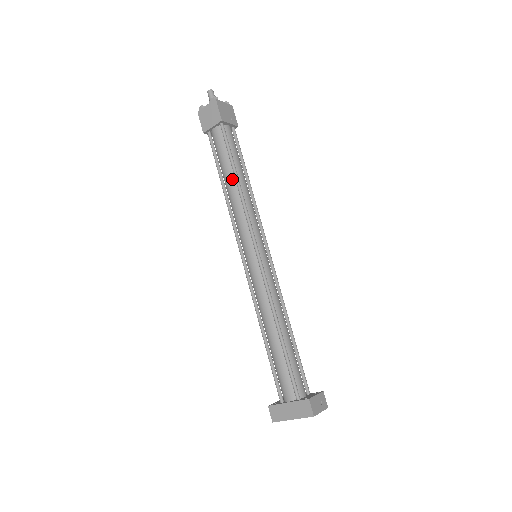
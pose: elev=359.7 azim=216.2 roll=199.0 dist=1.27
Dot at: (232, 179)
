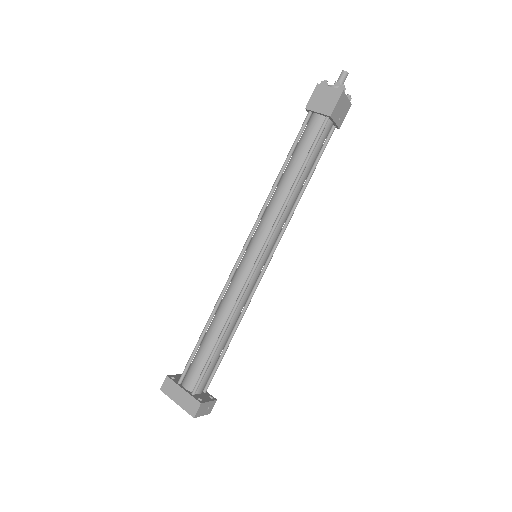
Dot at: (293, 176)
